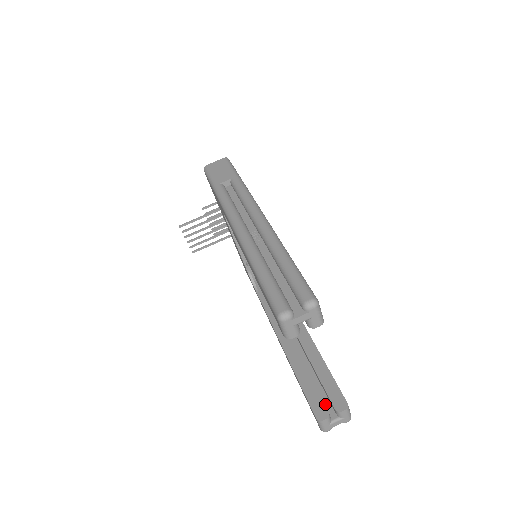
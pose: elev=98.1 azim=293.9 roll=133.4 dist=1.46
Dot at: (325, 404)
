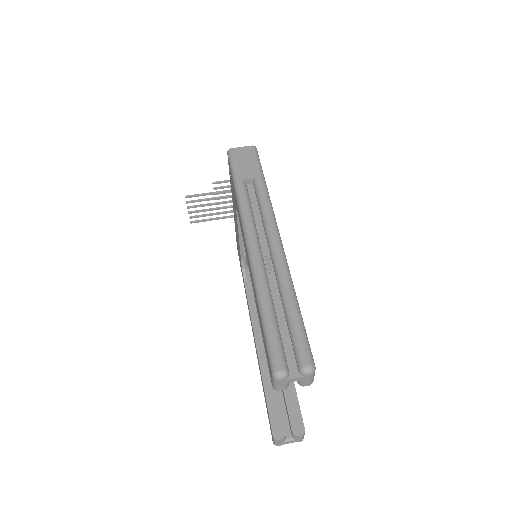
Dot at: (283, 421)
